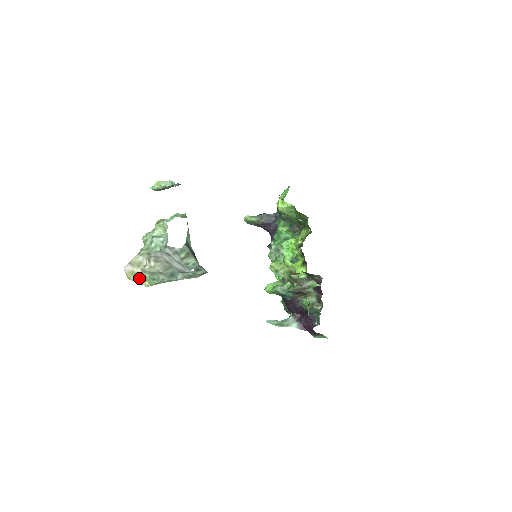
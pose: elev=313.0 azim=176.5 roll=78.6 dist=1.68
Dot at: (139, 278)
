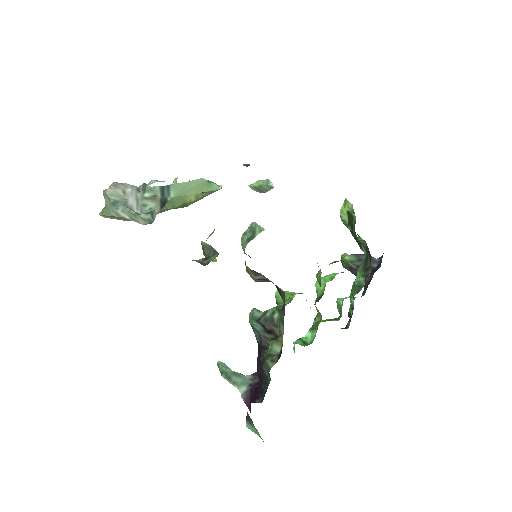
Dot at: occluded
